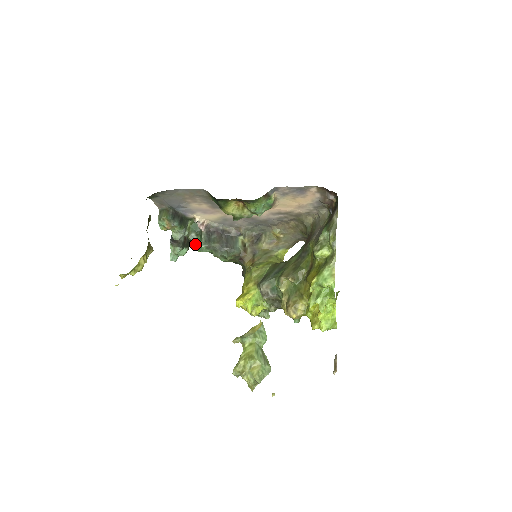
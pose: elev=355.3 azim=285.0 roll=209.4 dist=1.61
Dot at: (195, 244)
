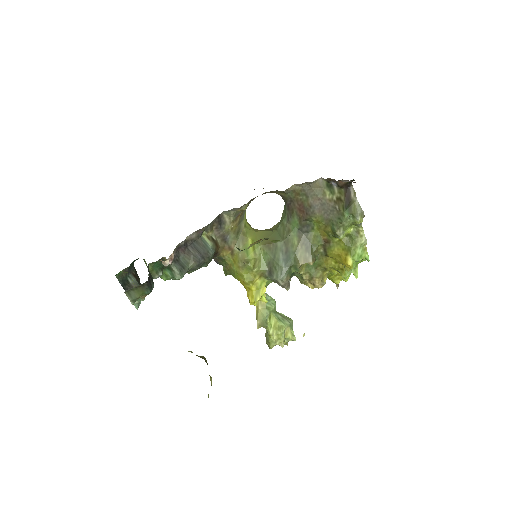
Dot at: (161, 277)
